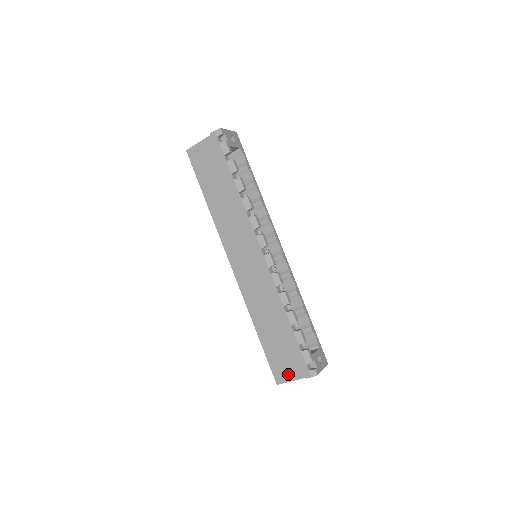
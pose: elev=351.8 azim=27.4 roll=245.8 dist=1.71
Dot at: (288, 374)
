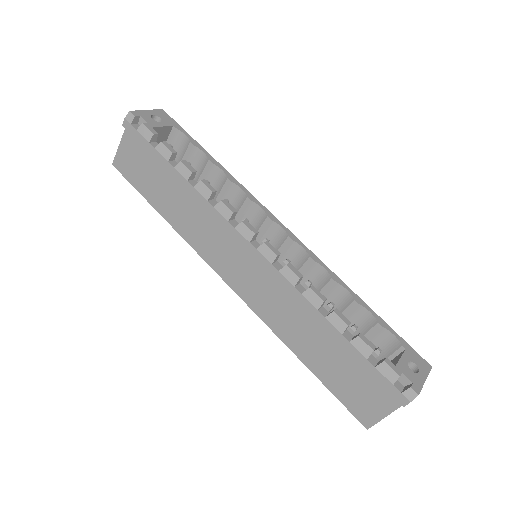
Dot at: (375, 408)
